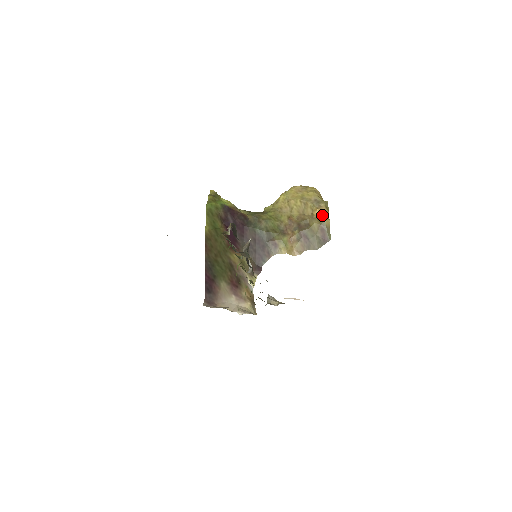
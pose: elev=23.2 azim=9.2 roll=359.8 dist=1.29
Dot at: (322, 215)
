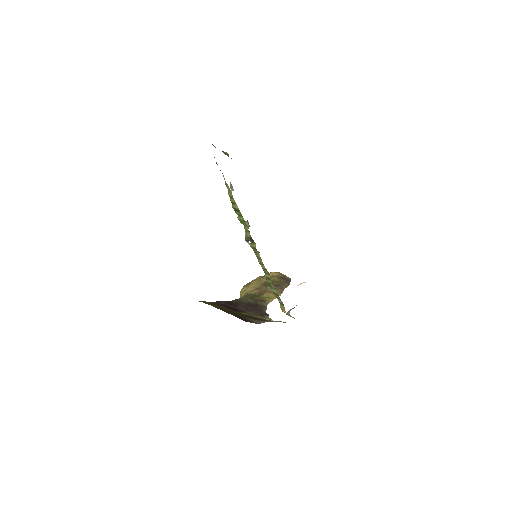
Dot at: (274, 274)
